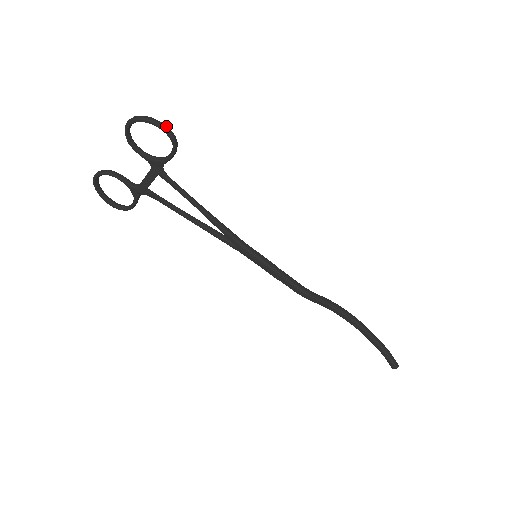
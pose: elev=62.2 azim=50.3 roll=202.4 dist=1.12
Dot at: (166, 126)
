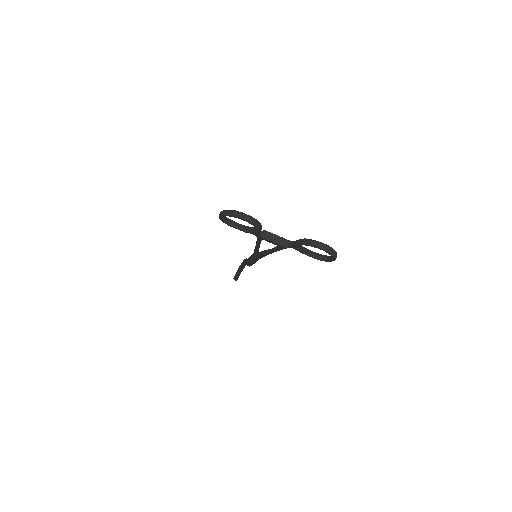
Dot at: occluded
